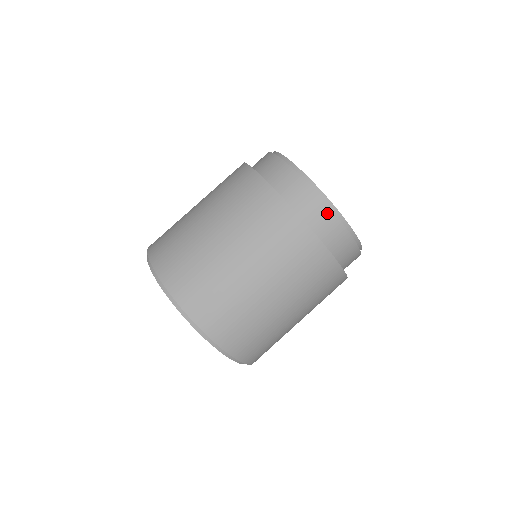
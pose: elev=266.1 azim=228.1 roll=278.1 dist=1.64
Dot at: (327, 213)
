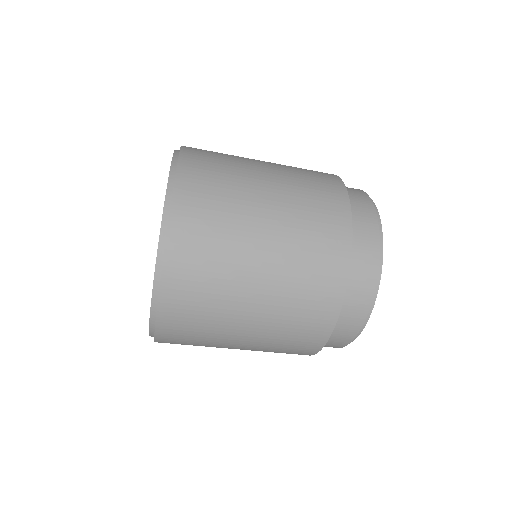
Dot at: (372, 271)
